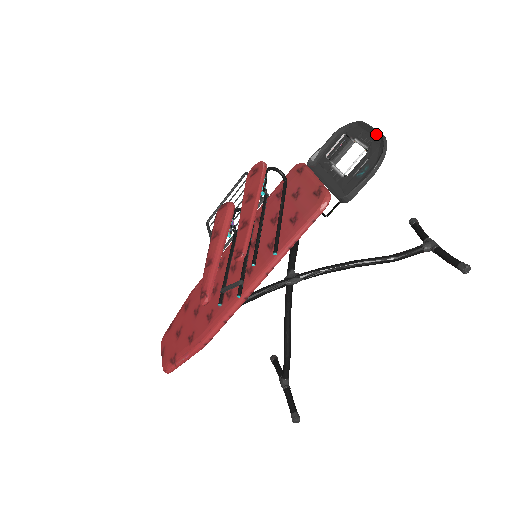
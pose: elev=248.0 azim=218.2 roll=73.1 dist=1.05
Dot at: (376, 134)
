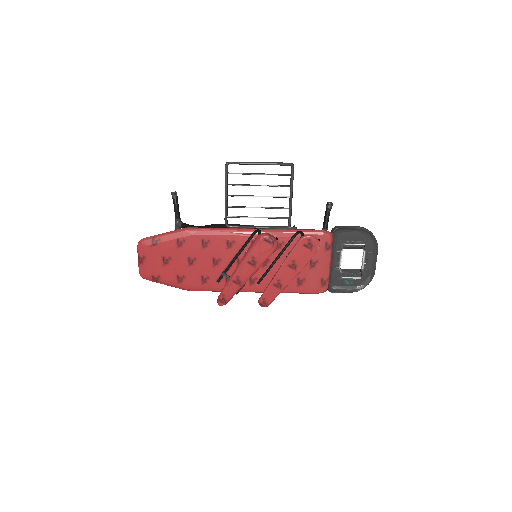
Dot at: (373, 269)
